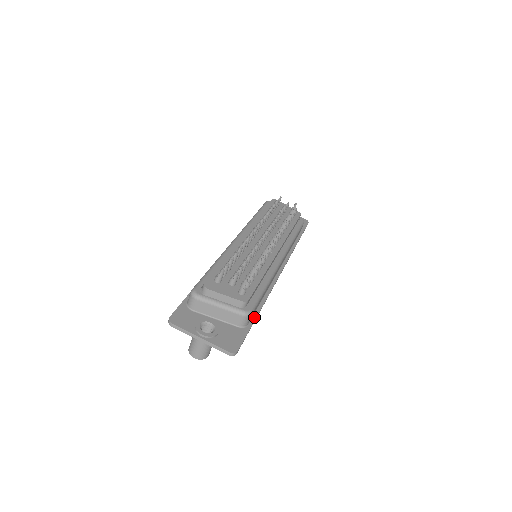
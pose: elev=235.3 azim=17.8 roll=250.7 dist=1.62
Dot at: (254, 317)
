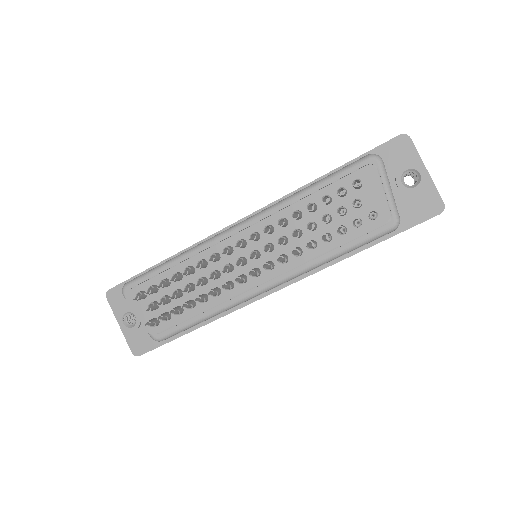
Dot at: (183, 333)
